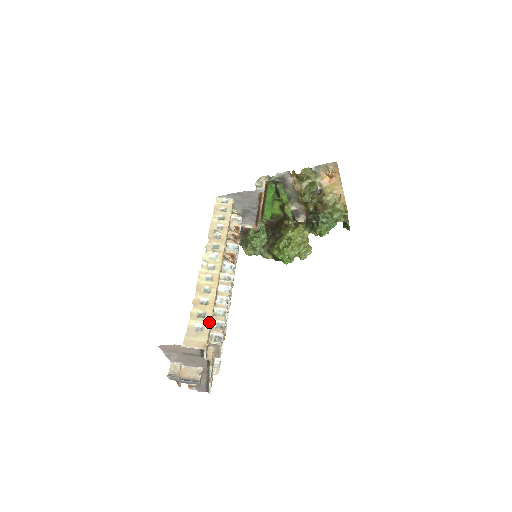
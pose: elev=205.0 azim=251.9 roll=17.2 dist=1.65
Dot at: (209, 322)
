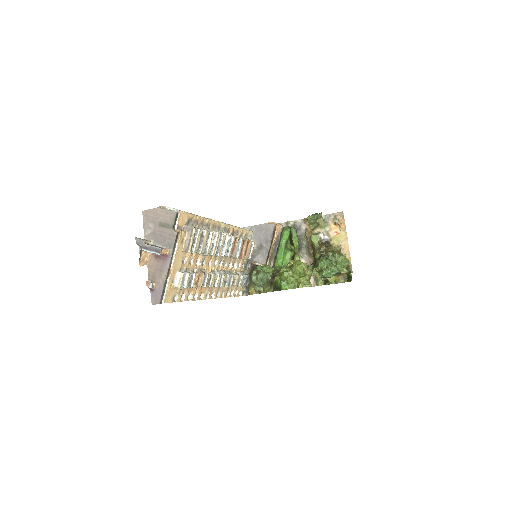
Dot at: (193, 214)
